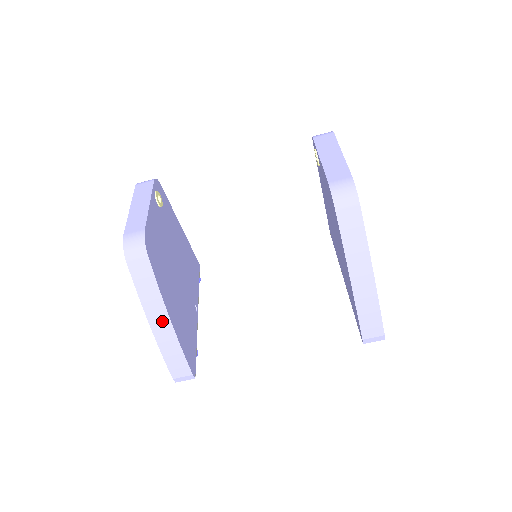
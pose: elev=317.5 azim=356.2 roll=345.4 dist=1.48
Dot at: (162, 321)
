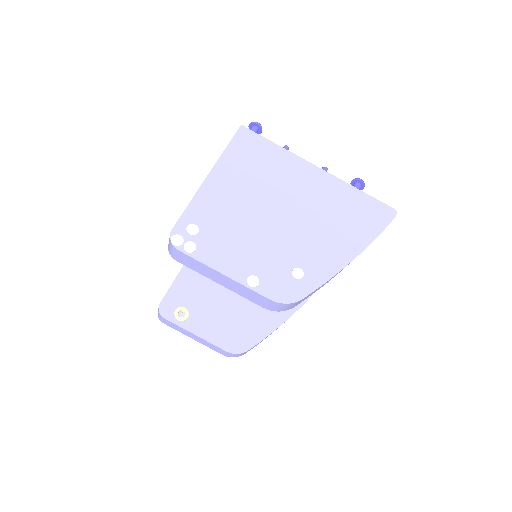
Dot at: occluded
